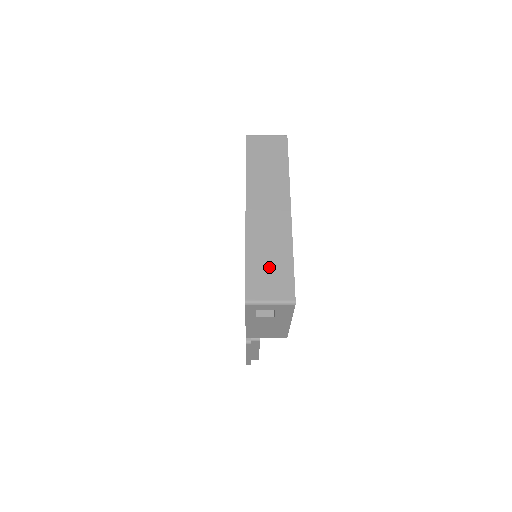
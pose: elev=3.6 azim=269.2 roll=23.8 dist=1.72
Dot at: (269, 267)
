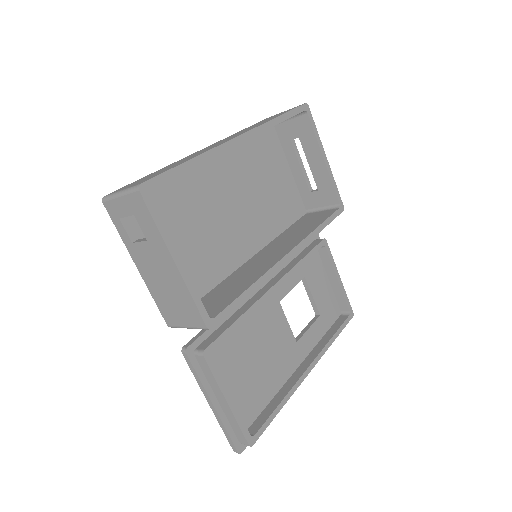
Dot at: occluded
